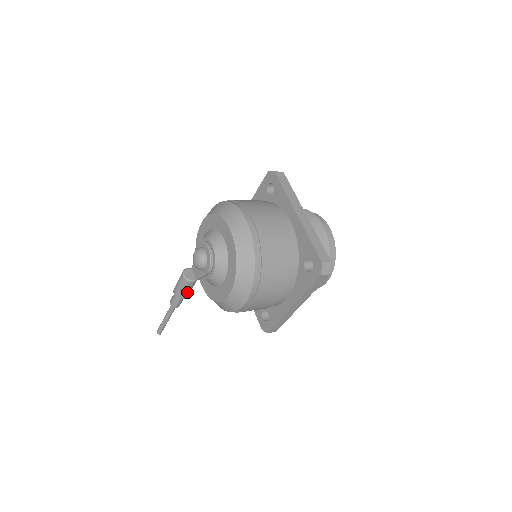
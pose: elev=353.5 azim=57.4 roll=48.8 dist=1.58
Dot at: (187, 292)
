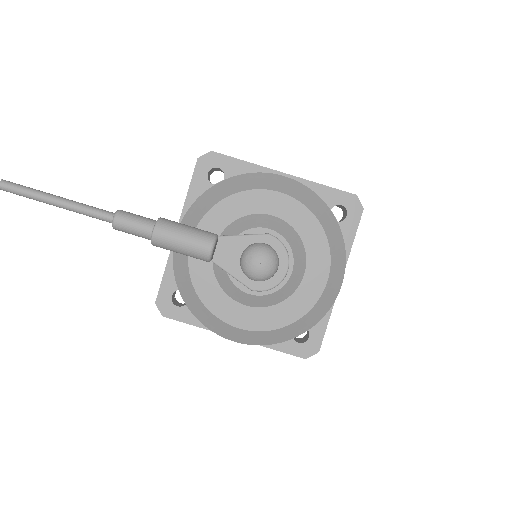
Dot at: (175, 251)
